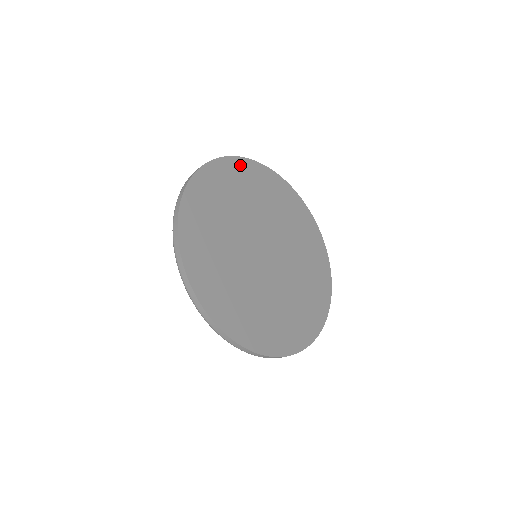
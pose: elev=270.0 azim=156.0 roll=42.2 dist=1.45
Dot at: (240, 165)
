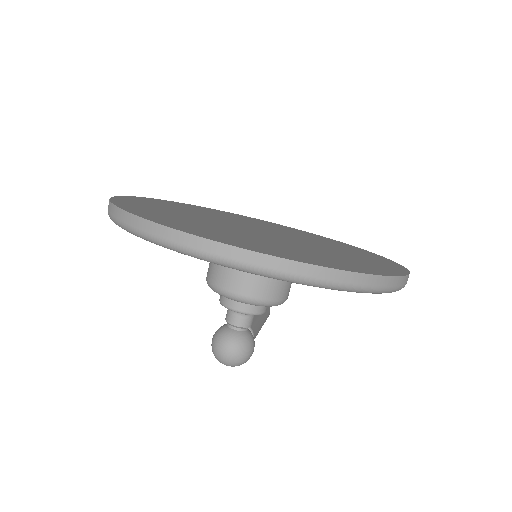
Dot at: (152, 200)
